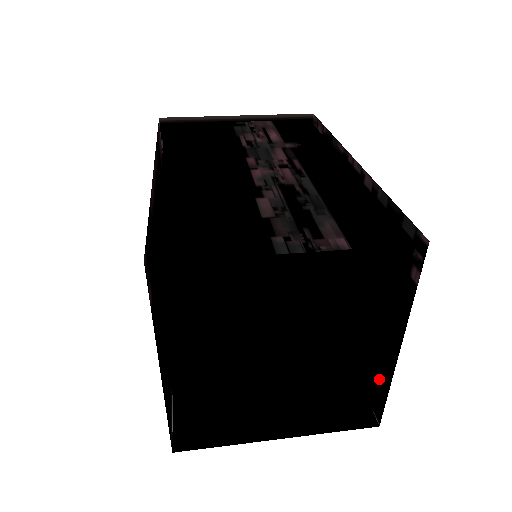
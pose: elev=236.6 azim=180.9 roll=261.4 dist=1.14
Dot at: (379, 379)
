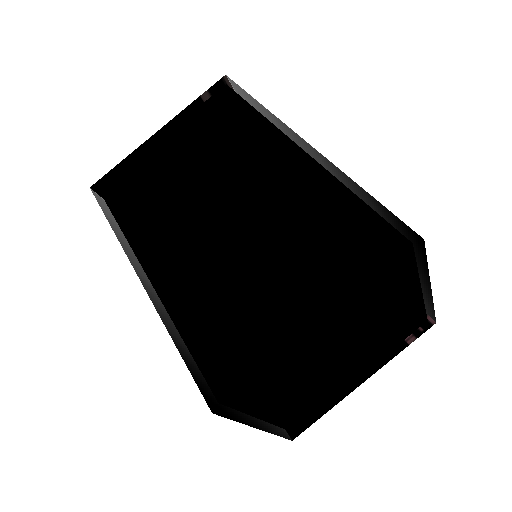
Dot at: (329, 400)
